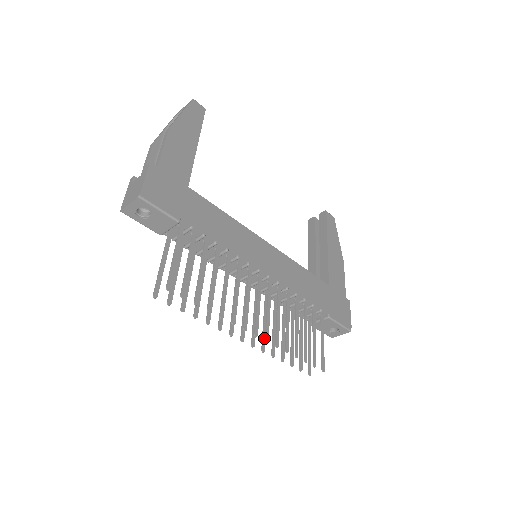
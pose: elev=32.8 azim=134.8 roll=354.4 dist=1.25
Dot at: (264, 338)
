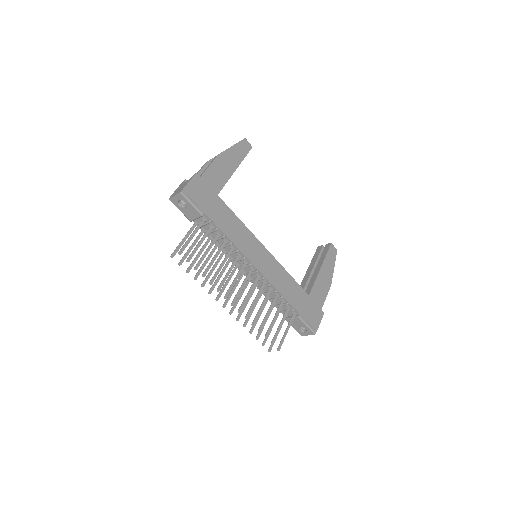
Dot at: (241, 312)
